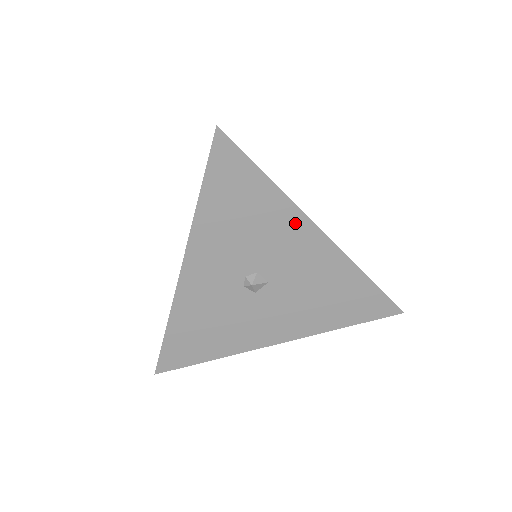
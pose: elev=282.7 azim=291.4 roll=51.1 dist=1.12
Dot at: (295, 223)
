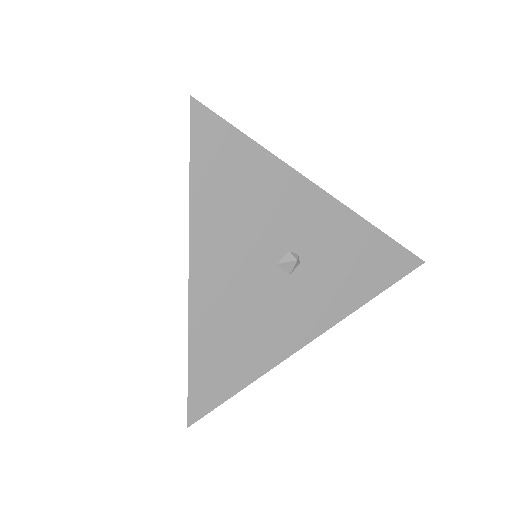
Dot at: occluded
